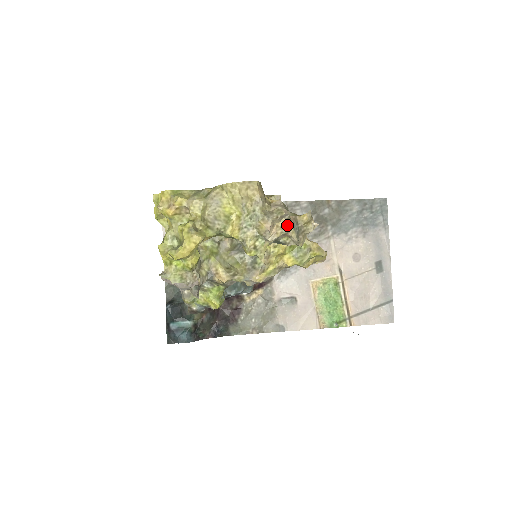
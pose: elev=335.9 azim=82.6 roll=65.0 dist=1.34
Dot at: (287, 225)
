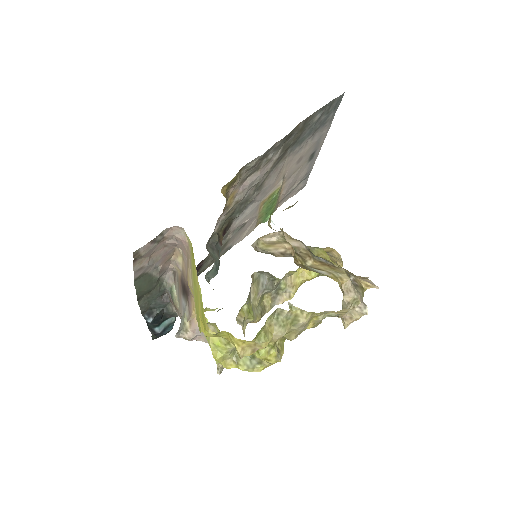
Dot at: occluded
